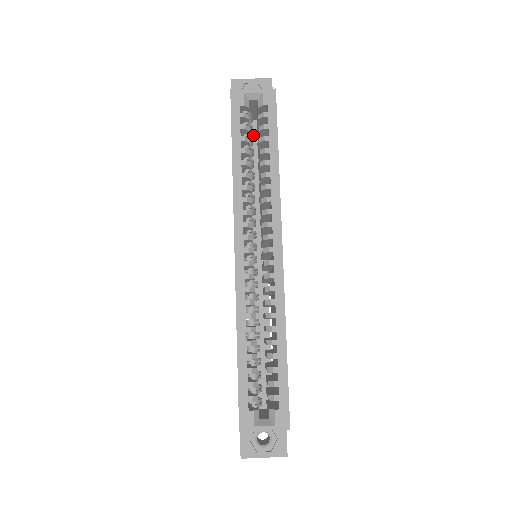
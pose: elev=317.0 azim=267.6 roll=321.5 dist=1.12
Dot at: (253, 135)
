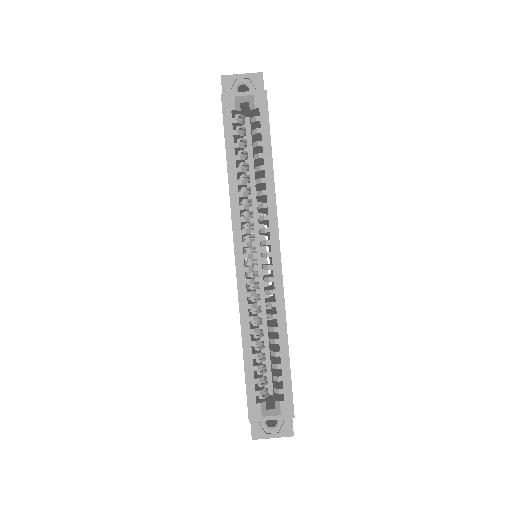
Dot at: (247, 132)
